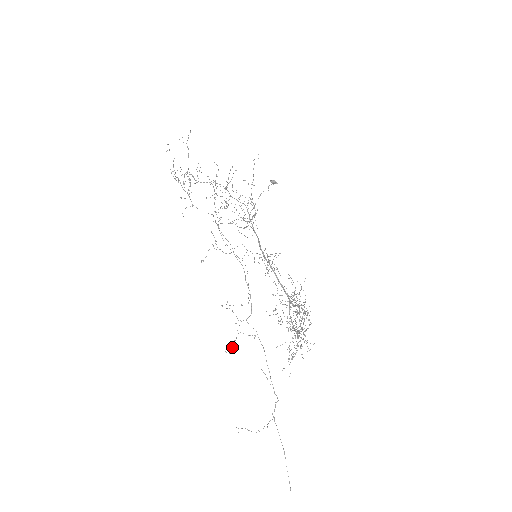
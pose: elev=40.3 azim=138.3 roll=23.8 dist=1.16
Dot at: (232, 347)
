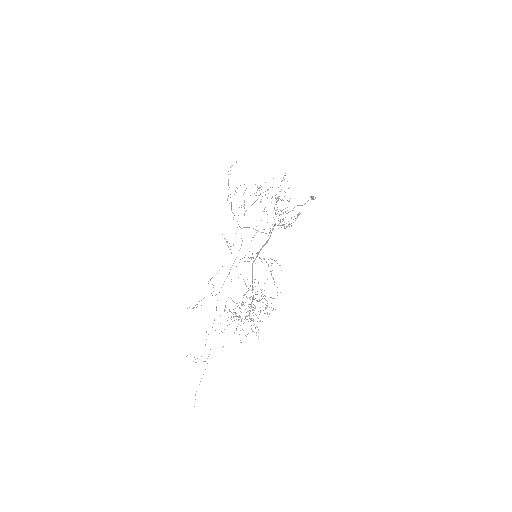
Dot at: occluded
